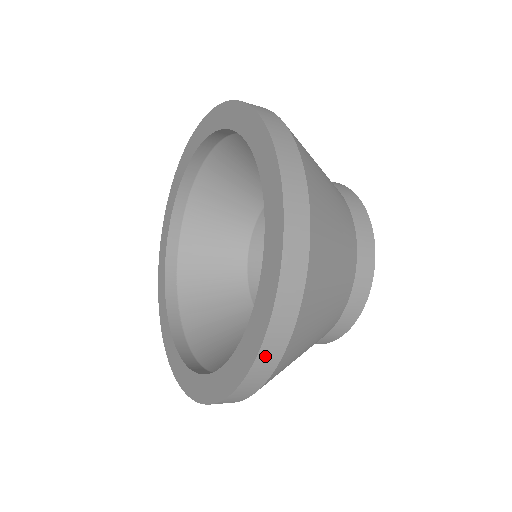
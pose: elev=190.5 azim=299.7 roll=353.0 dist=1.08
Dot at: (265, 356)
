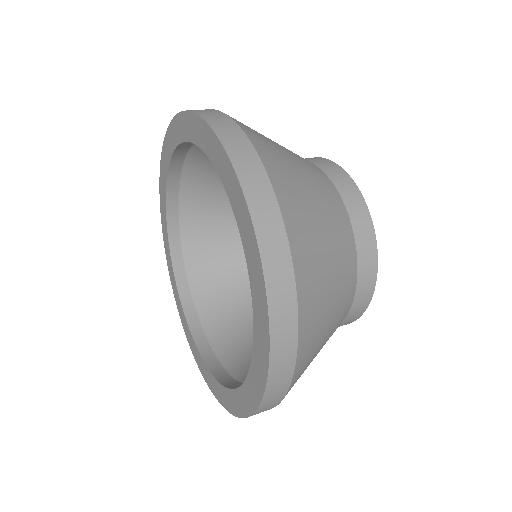
Dot at: occluded
